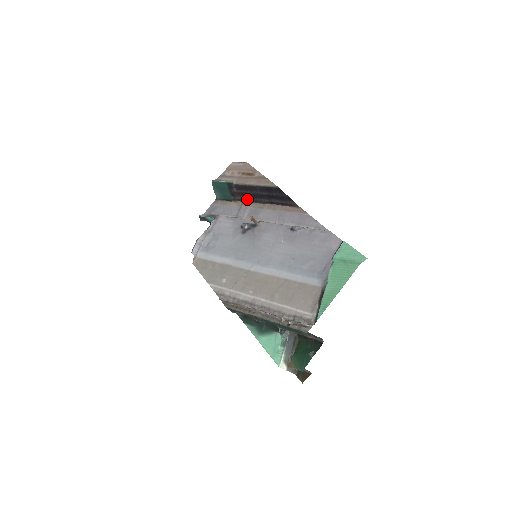
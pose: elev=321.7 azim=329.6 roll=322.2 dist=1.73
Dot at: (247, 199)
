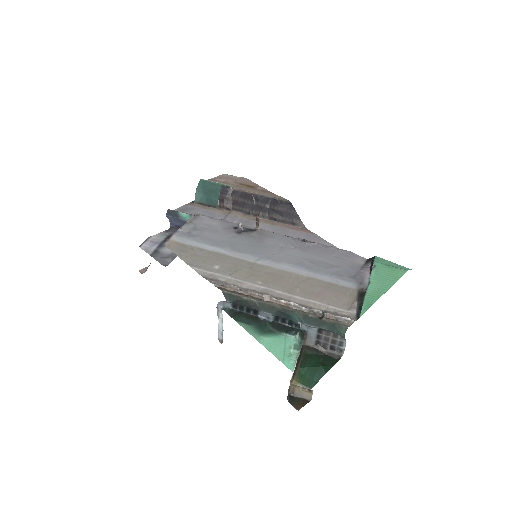
Dot at: (239, 209)
